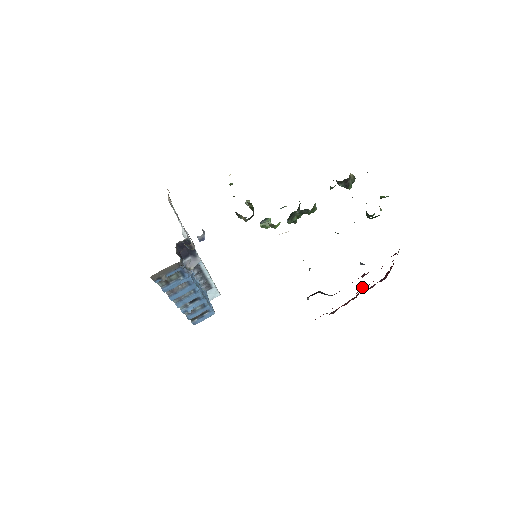
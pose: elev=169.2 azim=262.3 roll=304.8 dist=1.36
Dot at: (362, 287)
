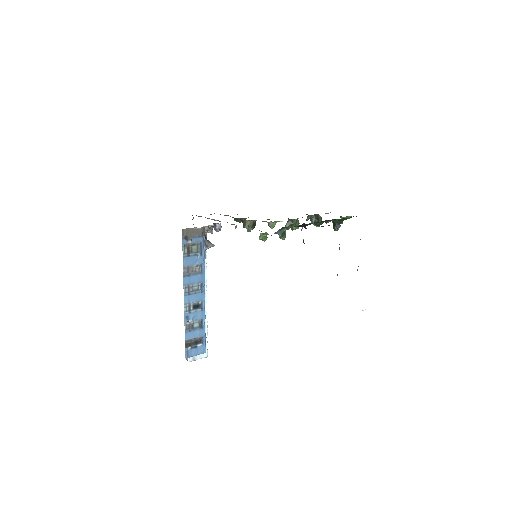
Dot at: occluded
